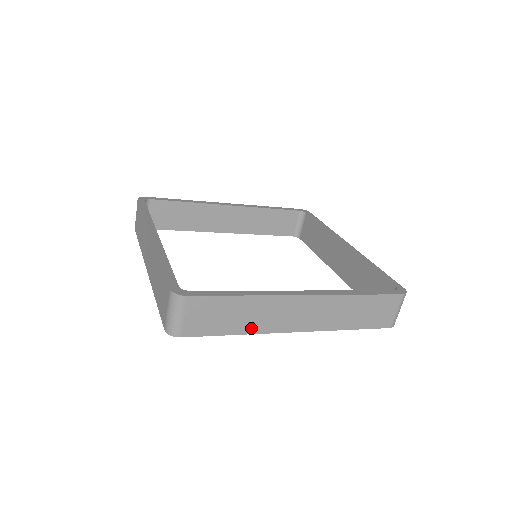
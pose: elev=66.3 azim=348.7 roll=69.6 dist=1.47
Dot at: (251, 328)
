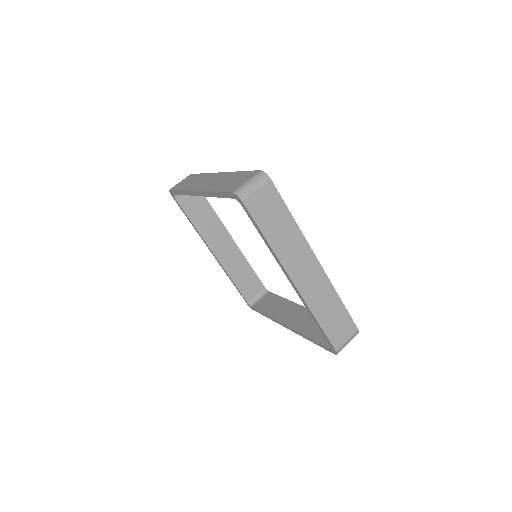
Dot at: (277, 246)
